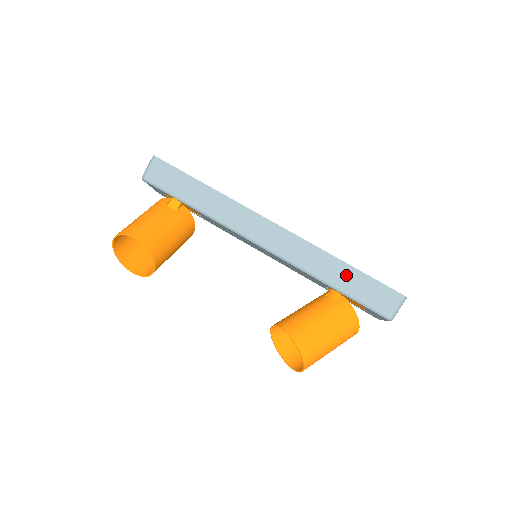
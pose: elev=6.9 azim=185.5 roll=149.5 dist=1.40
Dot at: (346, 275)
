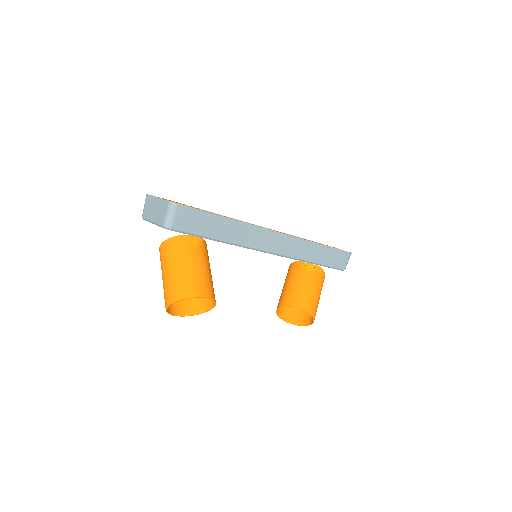
Dot at: (324, 253)
